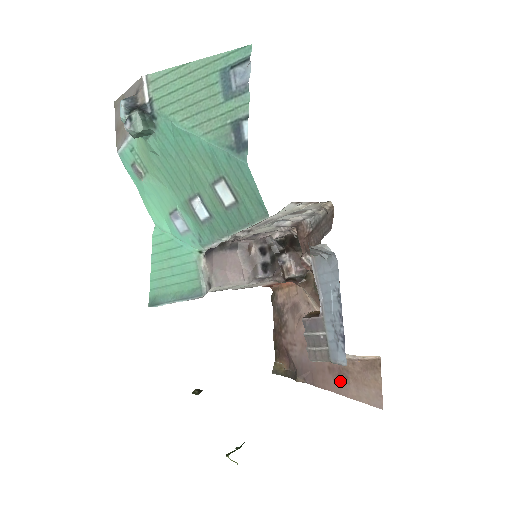
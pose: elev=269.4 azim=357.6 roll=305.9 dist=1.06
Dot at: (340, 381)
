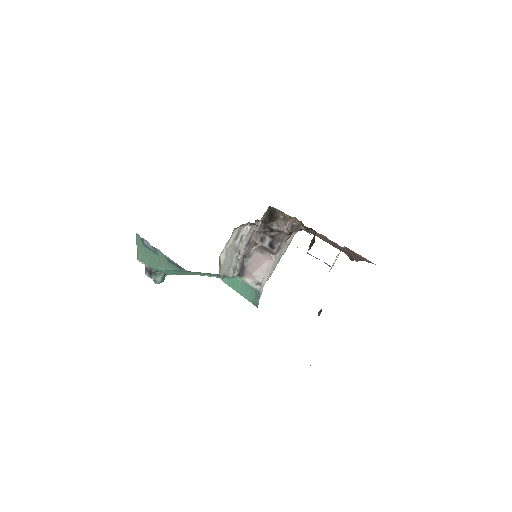
Dot at: (359, 257)
